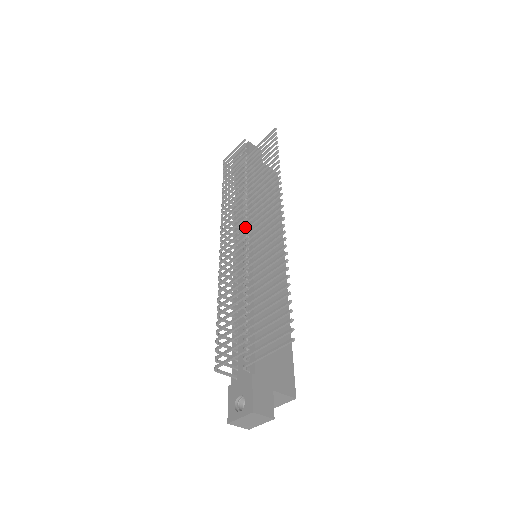
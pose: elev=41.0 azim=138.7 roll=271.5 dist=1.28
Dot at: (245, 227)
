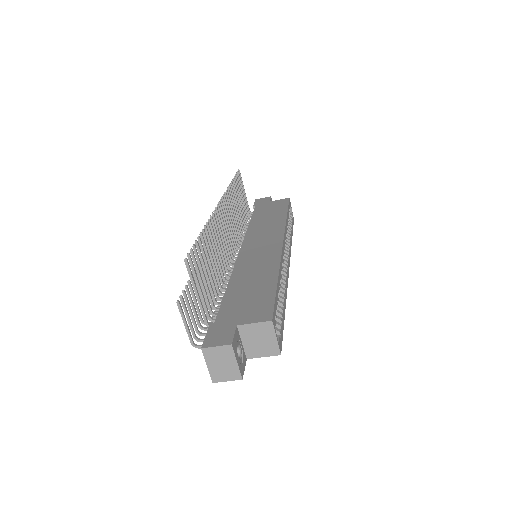
Dot at: (240, 245)
